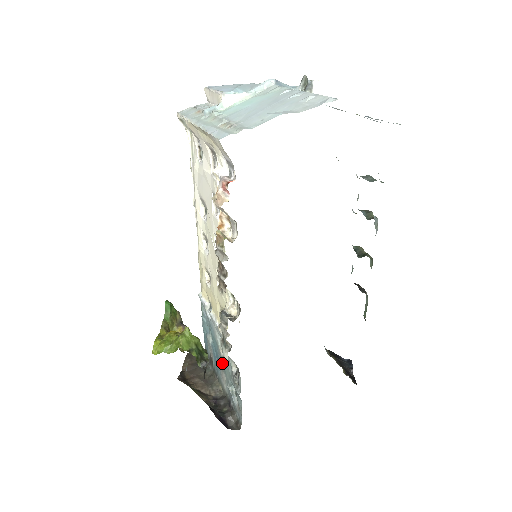
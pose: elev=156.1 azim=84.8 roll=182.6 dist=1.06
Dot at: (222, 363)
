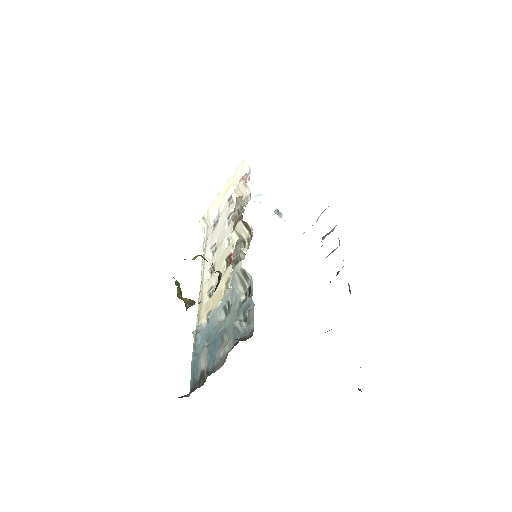
Dot at: (224, 329)
